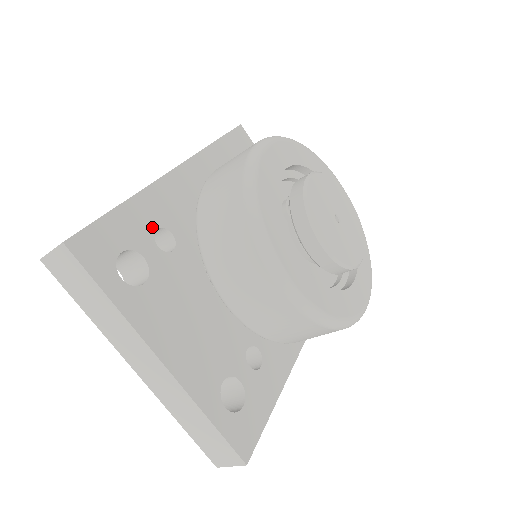
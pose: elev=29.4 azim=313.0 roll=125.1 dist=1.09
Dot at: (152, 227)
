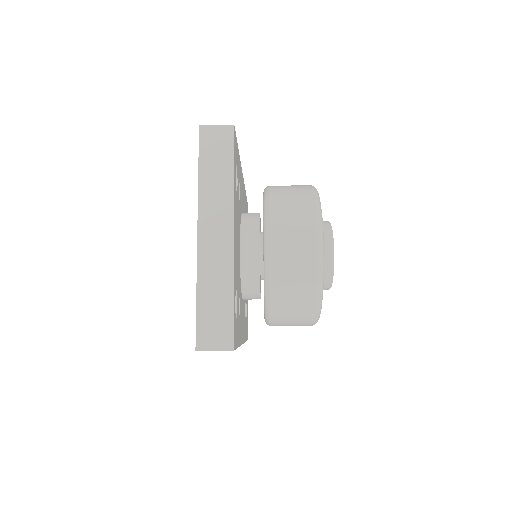
Dot at: (239, 177)
